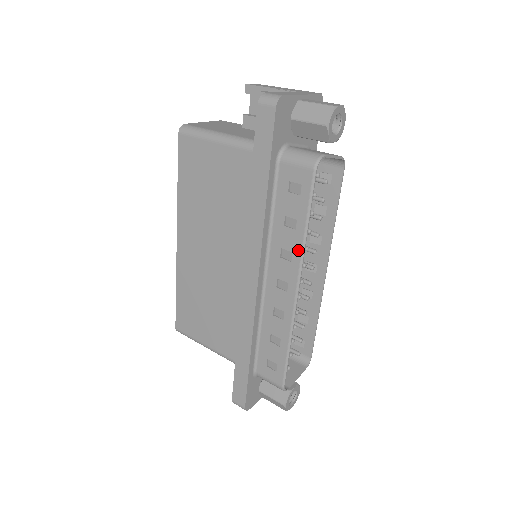
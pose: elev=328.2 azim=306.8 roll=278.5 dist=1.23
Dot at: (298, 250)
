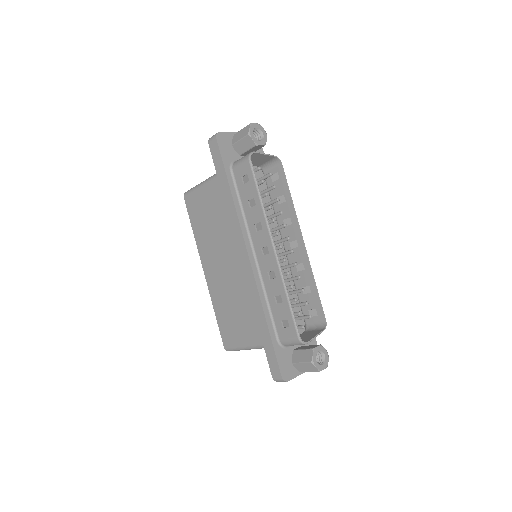
Dot at: (262, 218)
